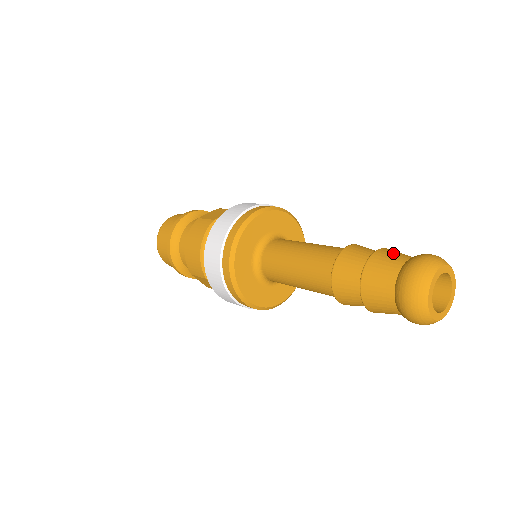
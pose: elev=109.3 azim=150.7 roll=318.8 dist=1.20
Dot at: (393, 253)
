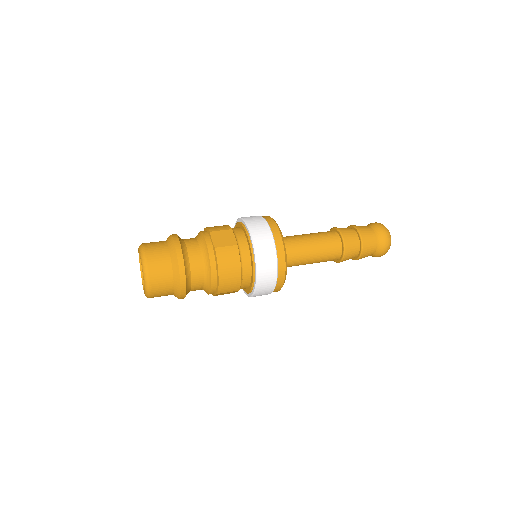
Dot at: (364, 228)
